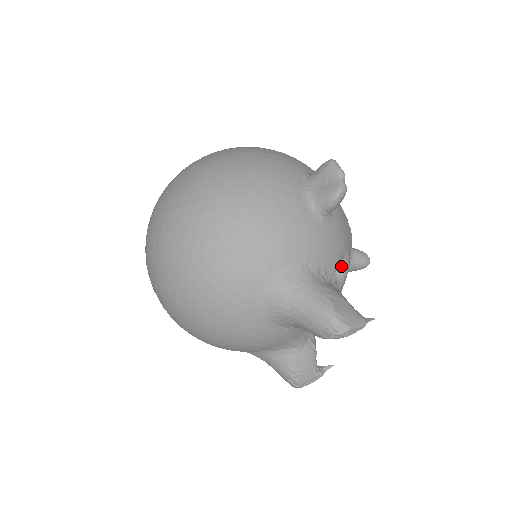
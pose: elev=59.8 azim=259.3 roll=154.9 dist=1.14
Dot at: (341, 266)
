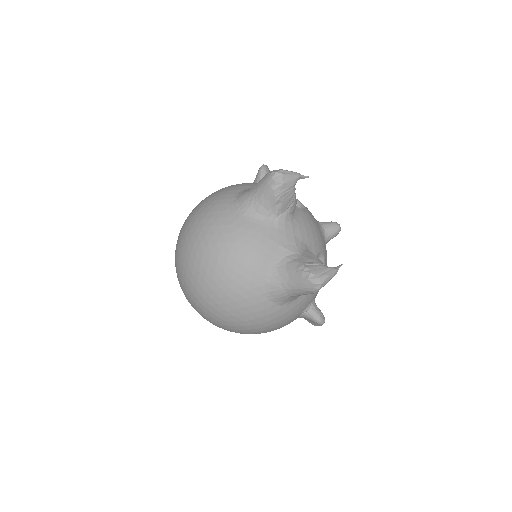
Dot at: (299, 207)
